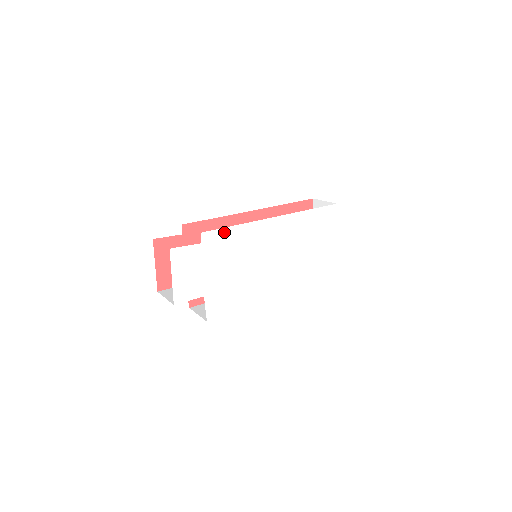
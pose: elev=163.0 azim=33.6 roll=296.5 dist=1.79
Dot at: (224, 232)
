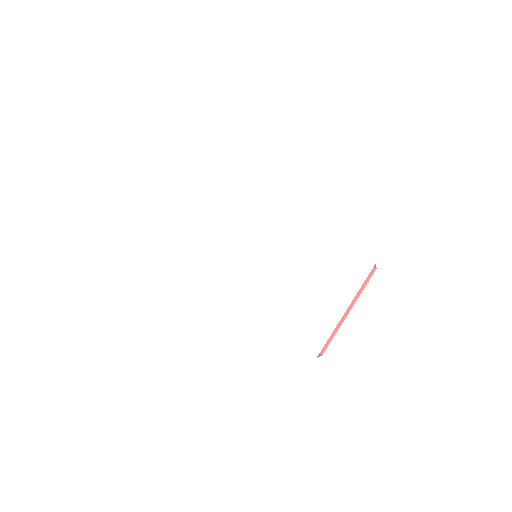
Dot at: (230, 190)
